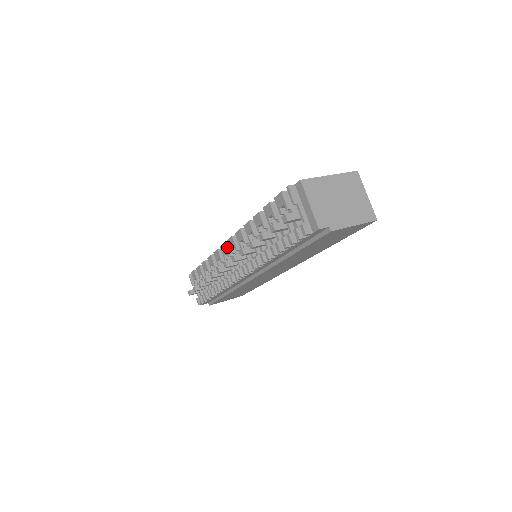
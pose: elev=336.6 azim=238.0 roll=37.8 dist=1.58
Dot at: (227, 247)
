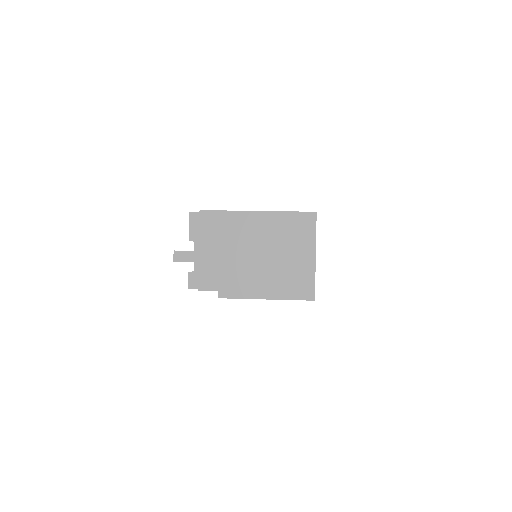
Dot at: occluded
